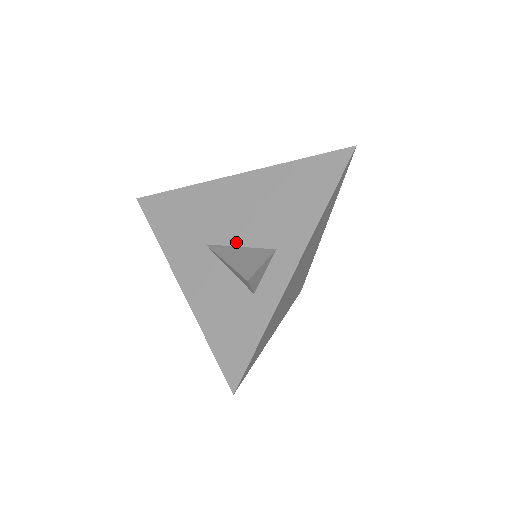
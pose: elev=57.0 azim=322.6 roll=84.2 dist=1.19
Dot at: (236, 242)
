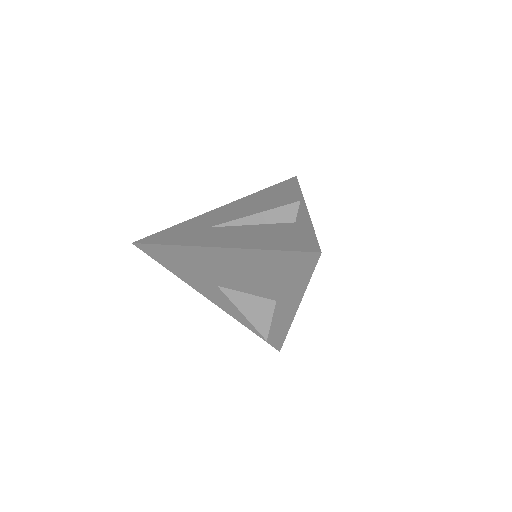
Dot at: (242, 290)
